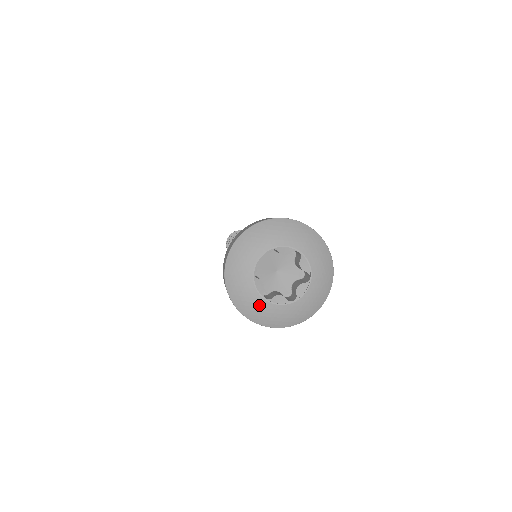
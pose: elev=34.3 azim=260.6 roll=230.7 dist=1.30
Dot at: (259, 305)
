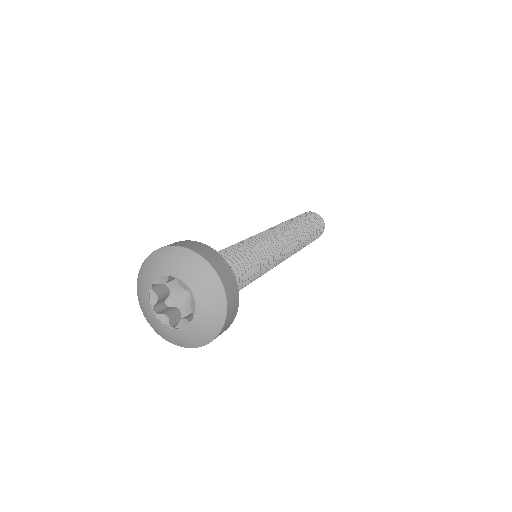
Dot at: (174, 335)
